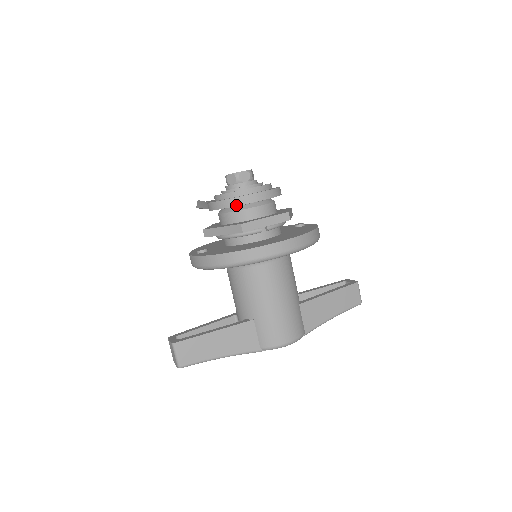
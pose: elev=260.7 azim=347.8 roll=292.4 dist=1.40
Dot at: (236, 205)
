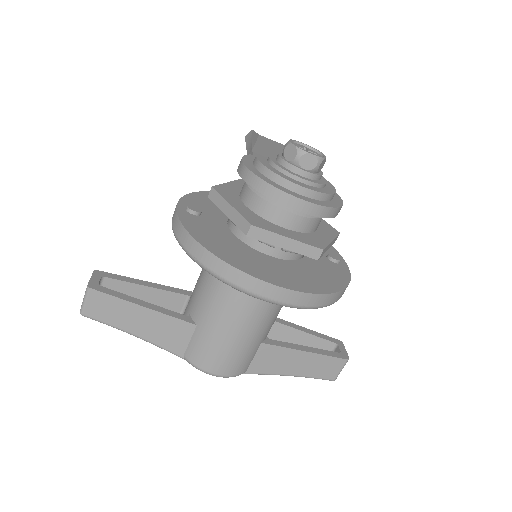
Dot at: (266, 194)
